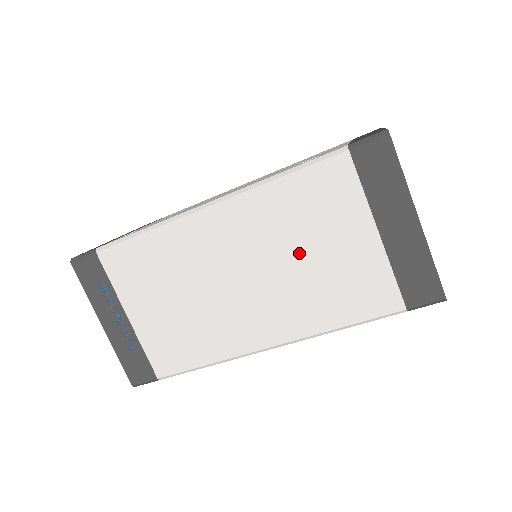
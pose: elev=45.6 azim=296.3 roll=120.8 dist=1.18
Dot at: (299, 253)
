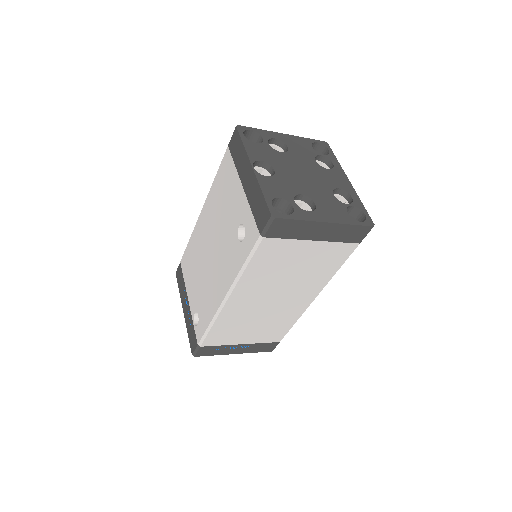
Dot at: (288, 274)
